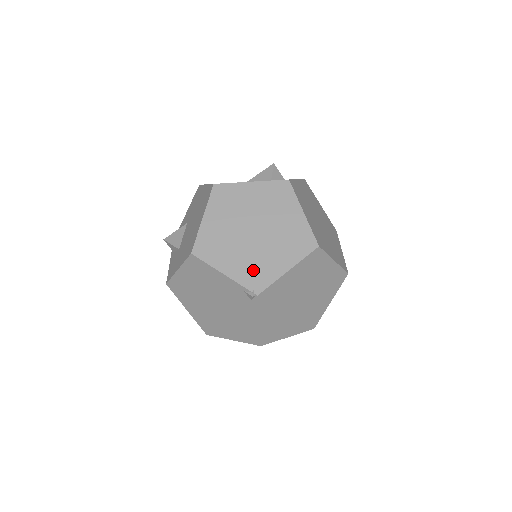
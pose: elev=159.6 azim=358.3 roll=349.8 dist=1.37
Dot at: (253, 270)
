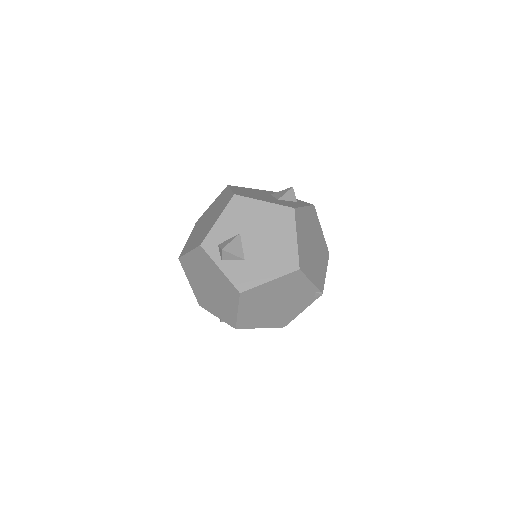
Dot at: (318, 276)
